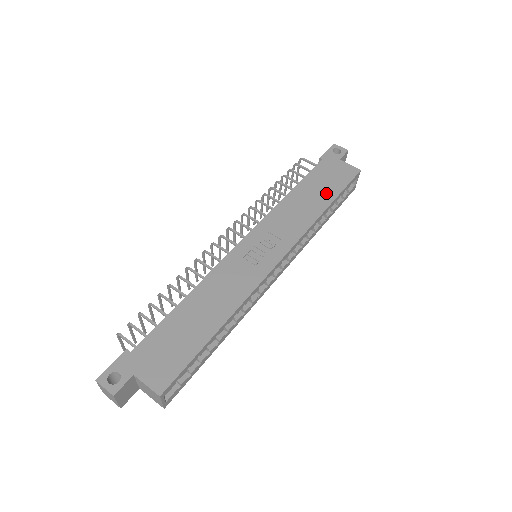
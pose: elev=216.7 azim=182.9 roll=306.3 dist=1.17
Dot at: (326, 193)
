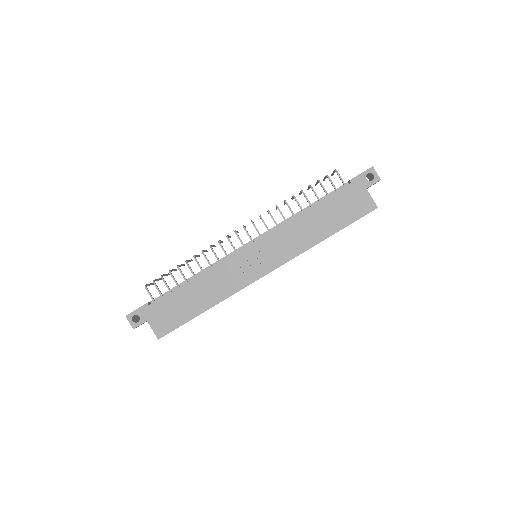
Dot at: (334, 223)
